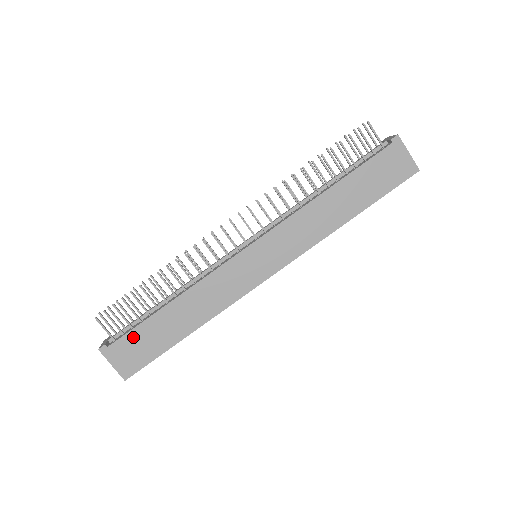
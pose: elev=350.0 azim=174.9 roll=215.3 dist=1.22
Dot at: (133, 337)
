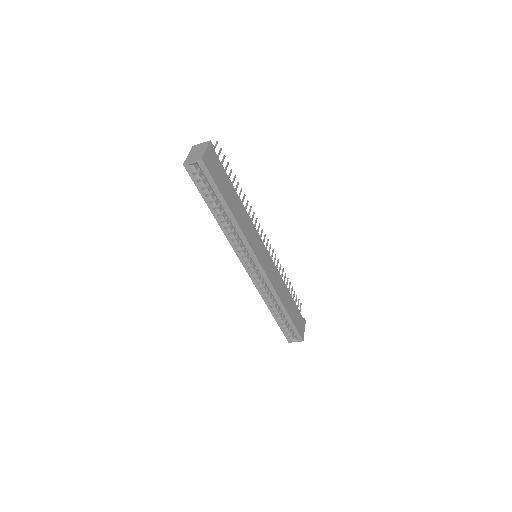
Dot at: (221, 168)
